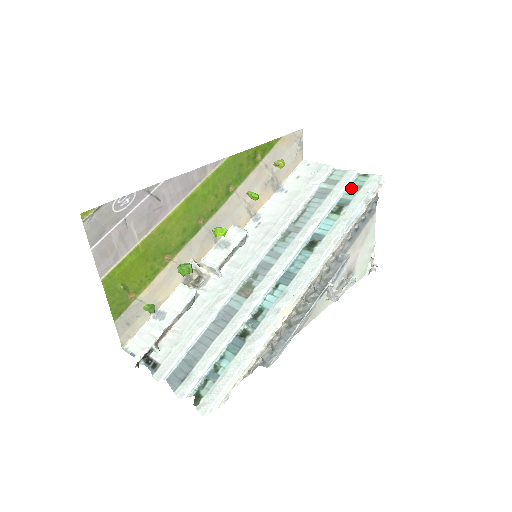
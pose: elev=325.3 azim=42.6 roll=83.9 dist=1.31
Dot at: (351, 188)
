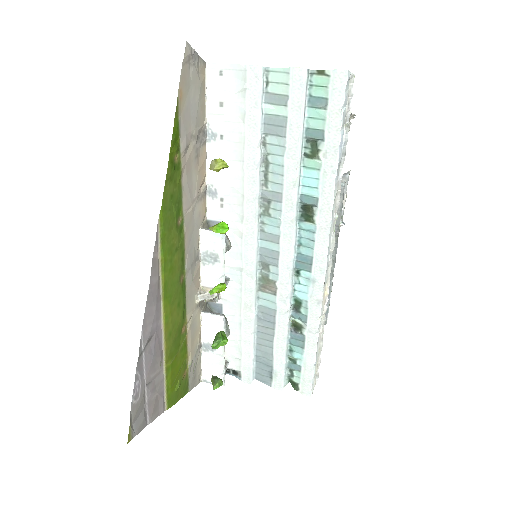
Dot at: (312, 105)
